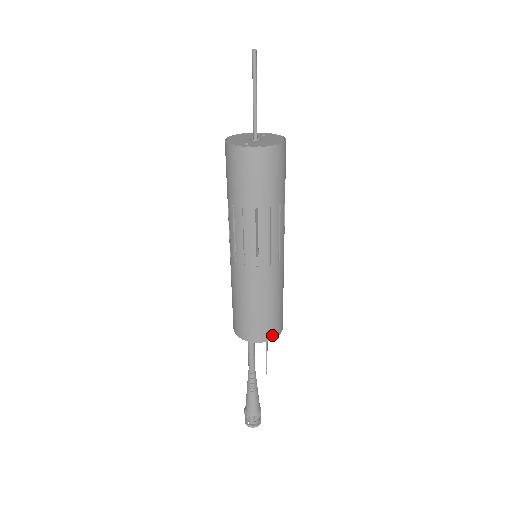
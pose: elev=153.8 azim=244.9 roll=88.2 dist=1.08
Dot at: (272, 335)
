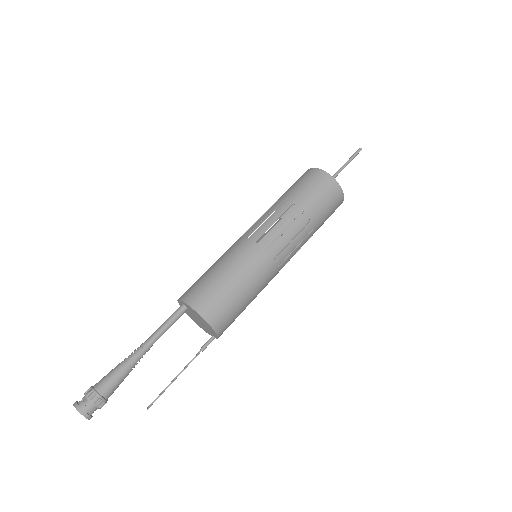
Dot at: (200, 306)
